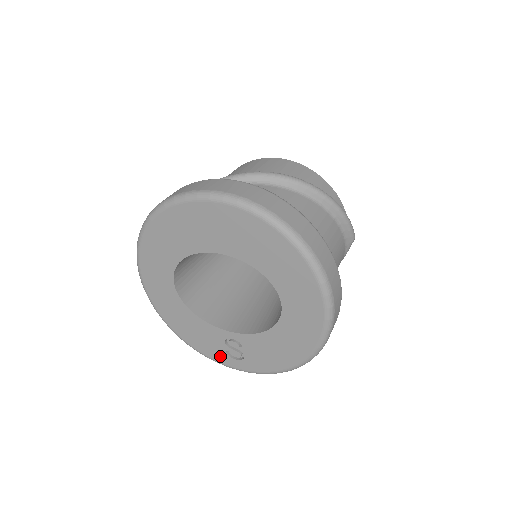
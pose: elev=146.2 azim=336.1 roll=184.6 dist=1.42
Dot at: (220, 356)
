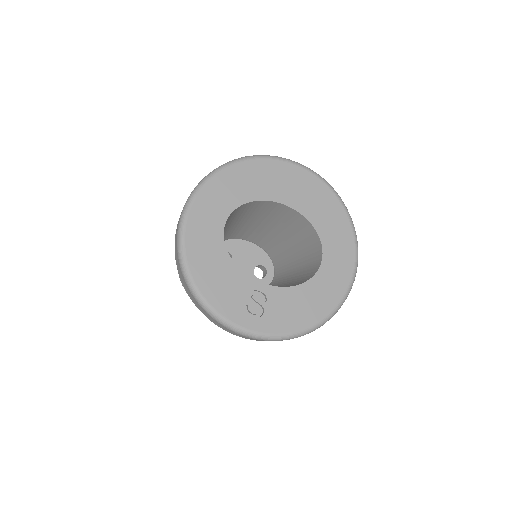
Dot at: (234, 312)
